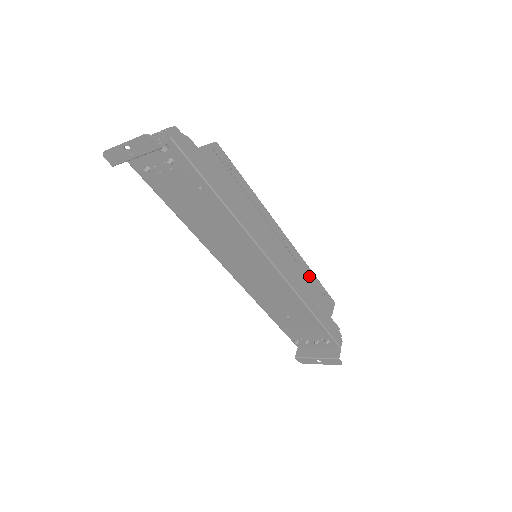
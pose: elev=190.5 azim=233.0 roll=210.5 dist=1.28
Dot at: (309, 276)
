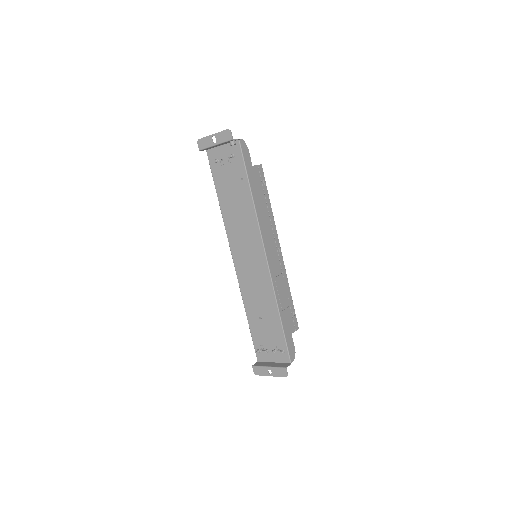
Dot at: (287, 289)
